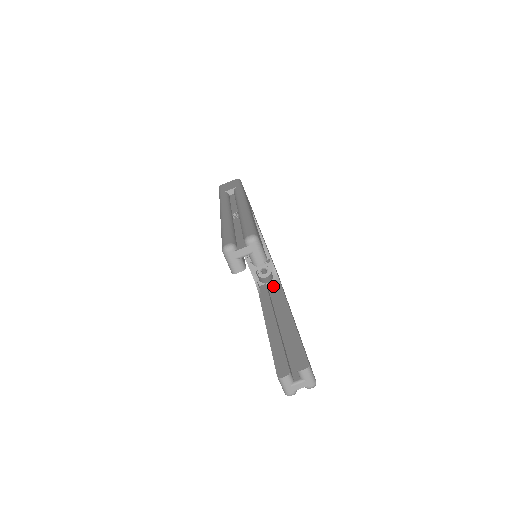
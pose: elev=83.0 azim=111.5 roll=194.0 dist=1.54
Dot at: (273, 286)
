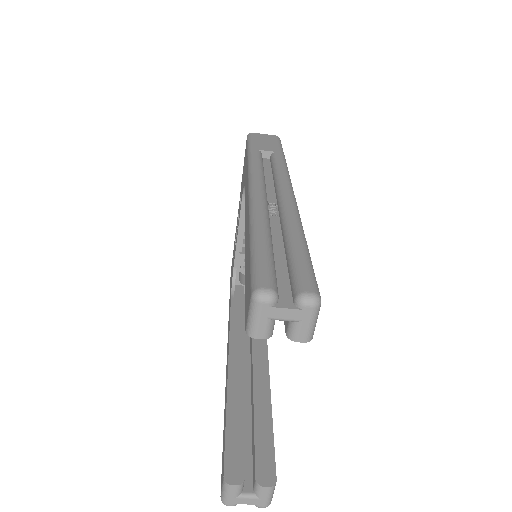
Dot at: occluded
